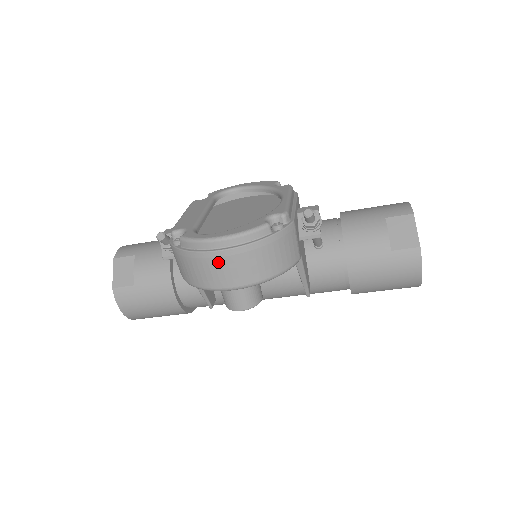
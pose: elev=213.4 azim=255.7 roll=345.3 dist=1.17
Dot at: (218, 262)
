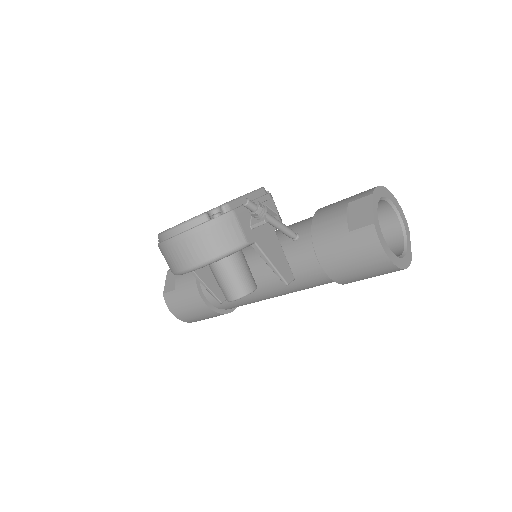
Dot at: (172, 248)
